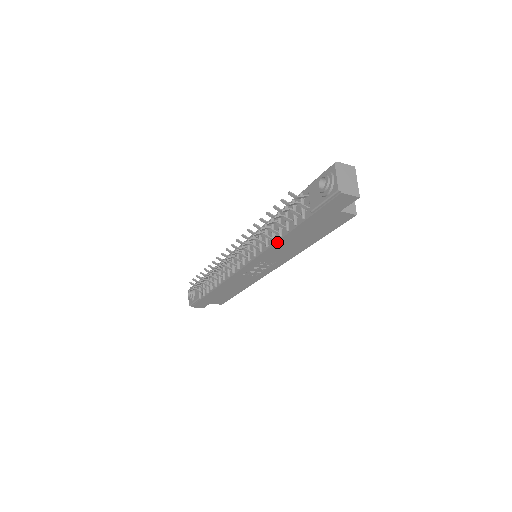
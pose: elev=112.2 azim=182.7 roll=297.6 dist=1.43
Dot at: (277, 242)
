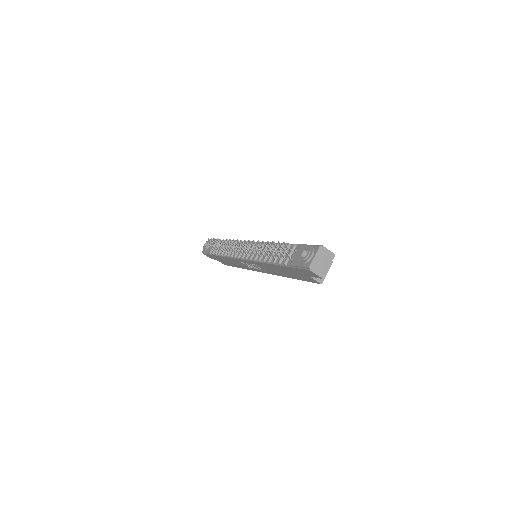
Dot at: (266, 263)
